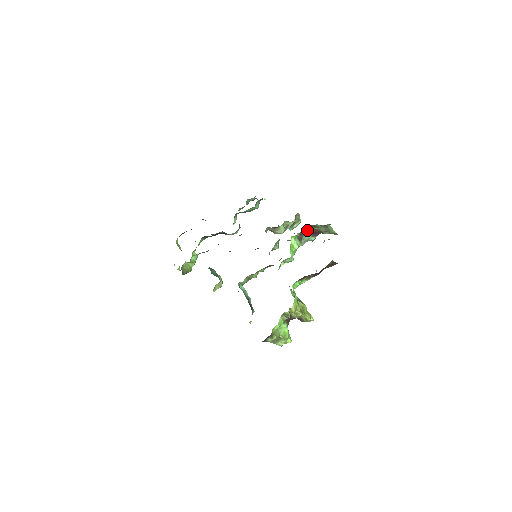
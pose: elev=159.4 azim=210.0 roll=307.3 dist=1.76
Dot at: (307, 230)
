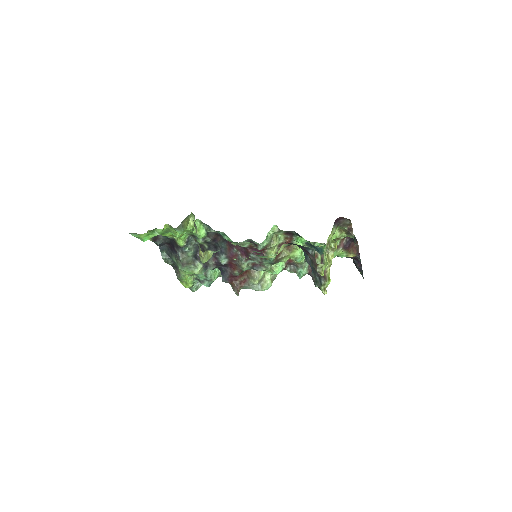
Dot at: occluded
